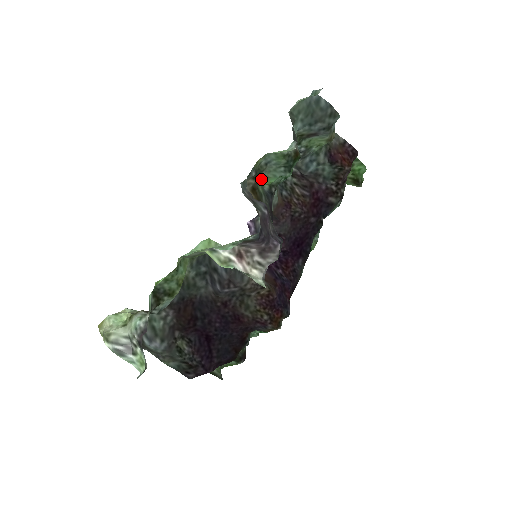
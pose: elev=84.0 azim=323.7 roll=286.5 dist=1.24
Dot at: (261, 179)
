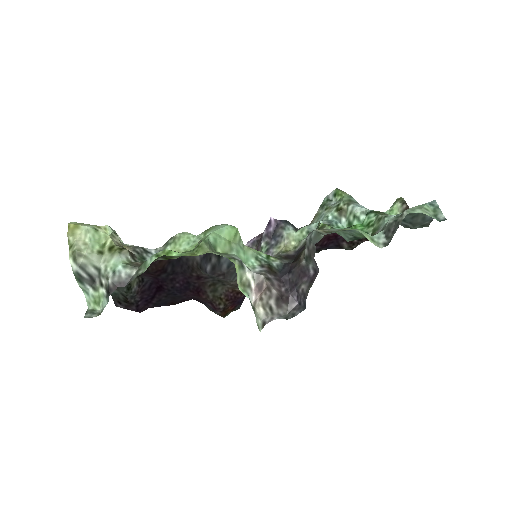
Dot at: (326, 224)
